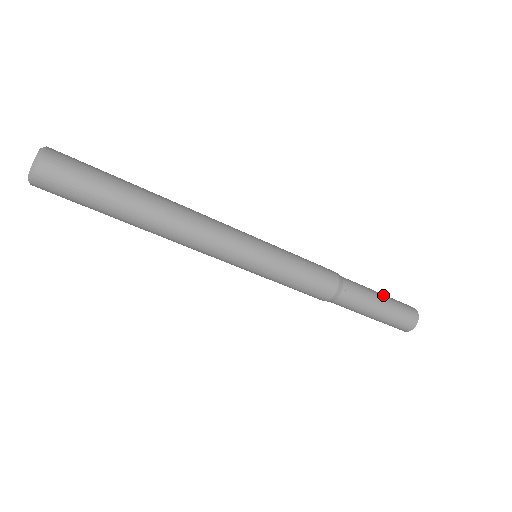
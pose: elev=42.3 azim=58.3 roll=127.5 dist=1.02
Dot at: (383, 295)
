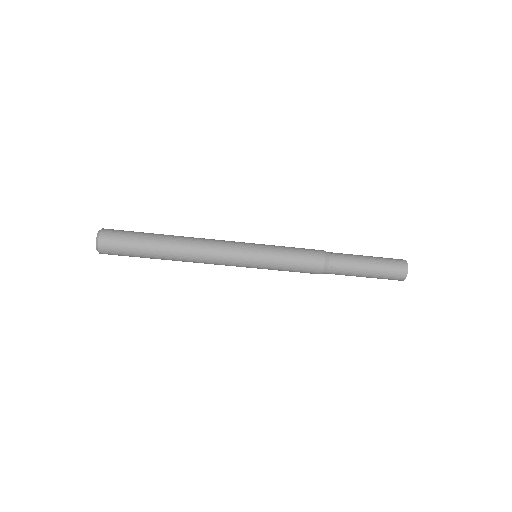
Dot at: (368, 256)
